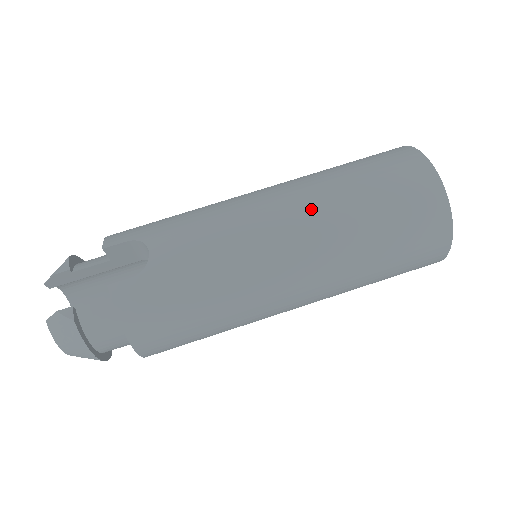
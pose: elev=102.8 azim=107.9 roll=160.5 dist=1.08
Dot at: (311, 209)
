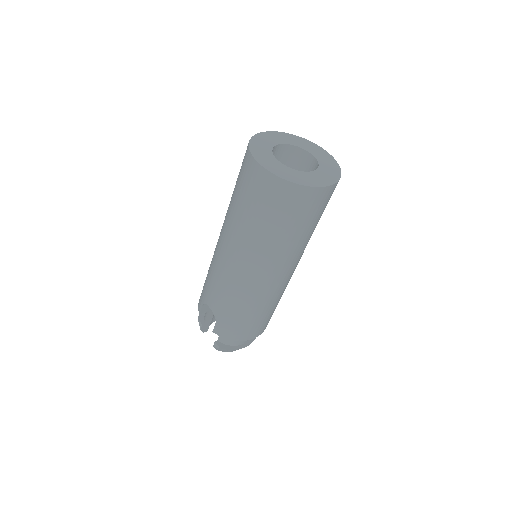
Dot at: (237, 243)
